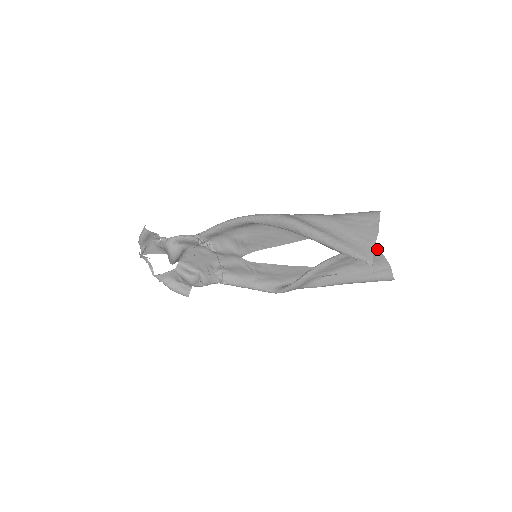
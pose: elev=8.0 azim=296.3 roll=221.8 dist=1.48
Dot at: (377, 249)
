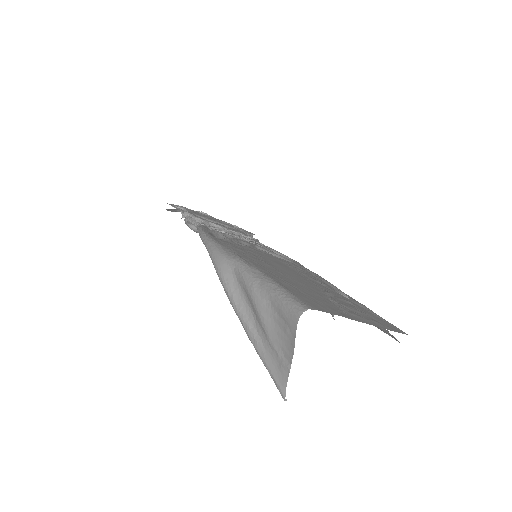
Dot at: occluded
